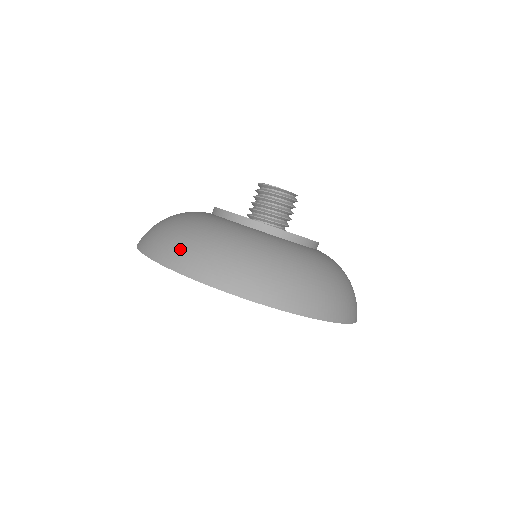
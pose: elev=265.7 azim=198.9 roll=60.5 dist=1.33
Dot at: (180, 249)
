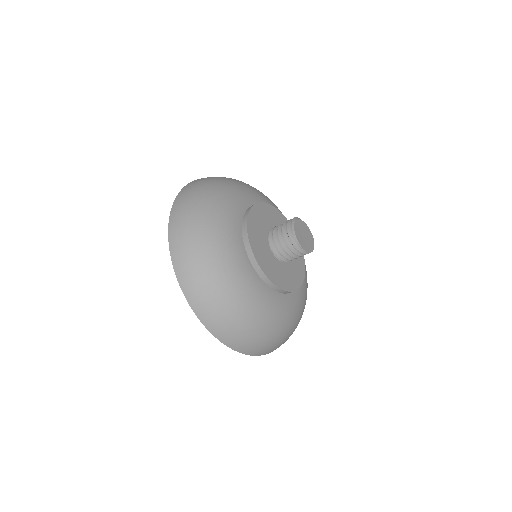
Dot at: (207, 303)
